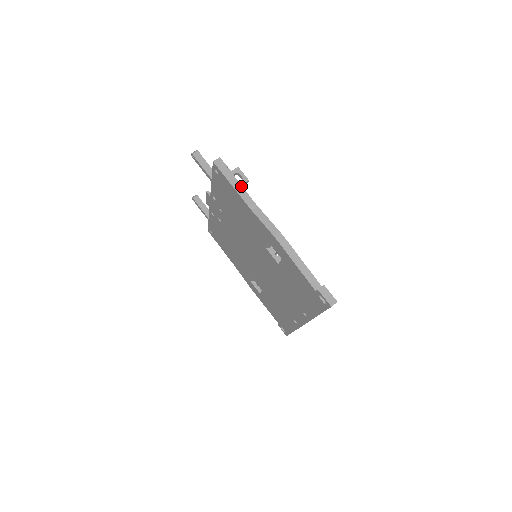
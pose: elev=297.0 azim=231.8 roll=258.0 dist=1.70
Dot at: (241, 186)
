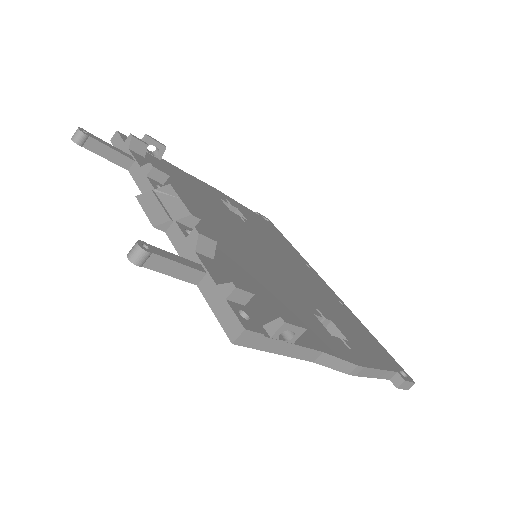
Dot at: (293, 345)
